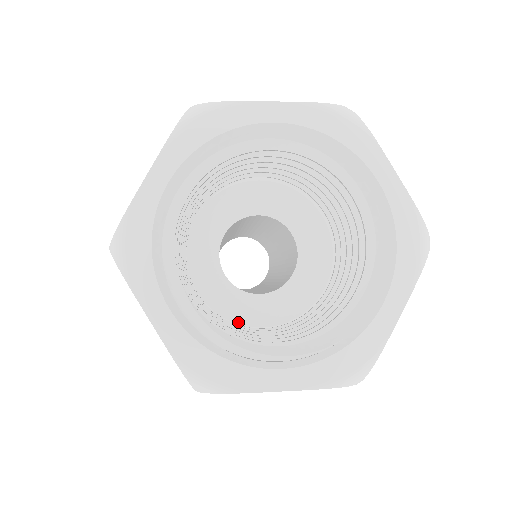
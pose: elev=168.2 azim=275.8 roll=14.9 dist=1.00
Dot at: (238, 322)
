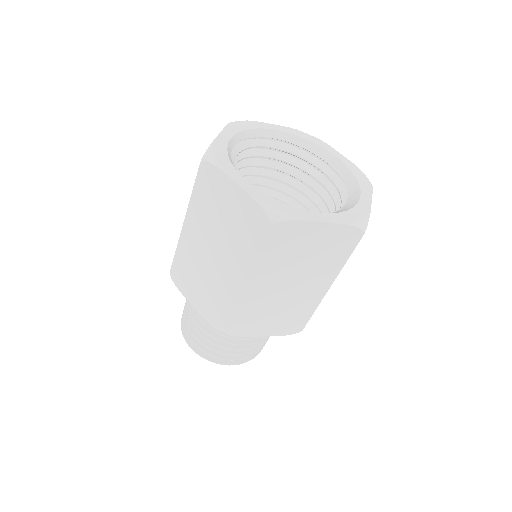
Dot at: occluded
